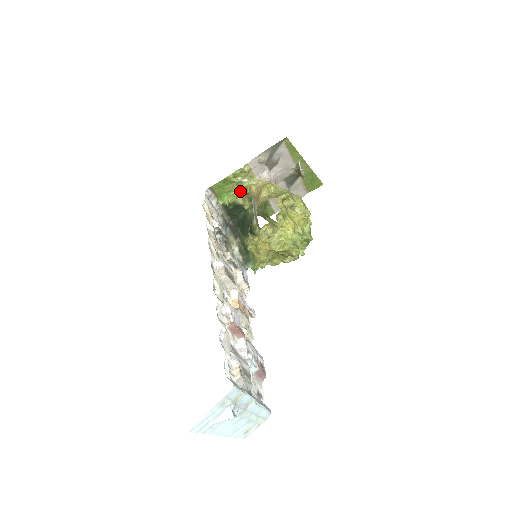
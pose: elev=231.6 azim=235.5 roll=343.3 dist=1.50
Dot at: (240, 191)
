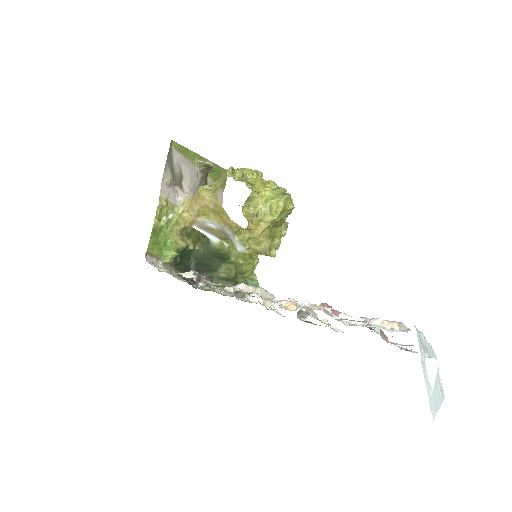
Dot at: (174, 233)
